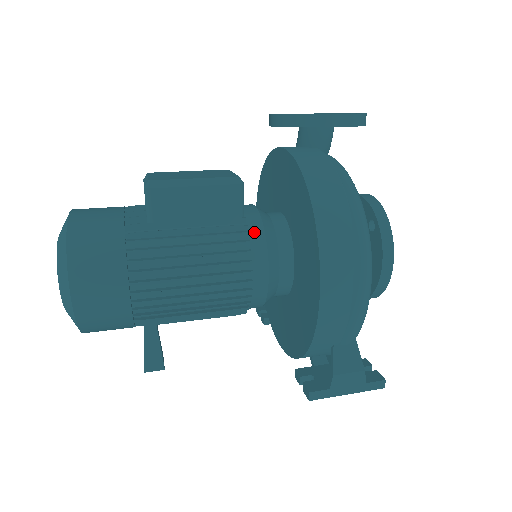
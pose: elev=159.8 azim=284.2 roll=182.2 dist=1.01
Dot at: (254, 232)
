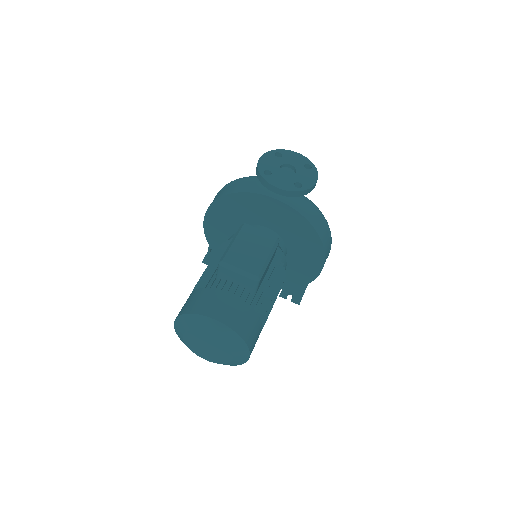
Dot at: (281, 256)
